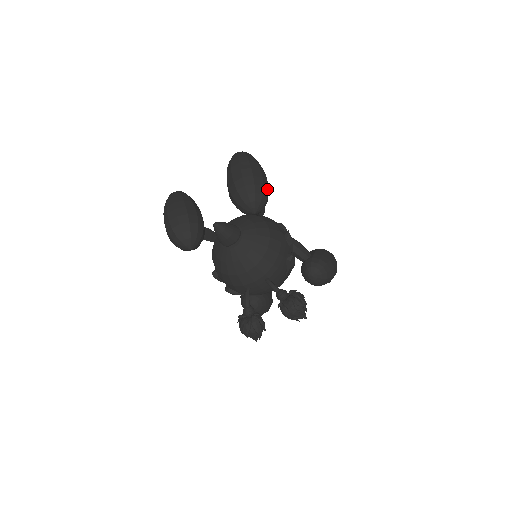
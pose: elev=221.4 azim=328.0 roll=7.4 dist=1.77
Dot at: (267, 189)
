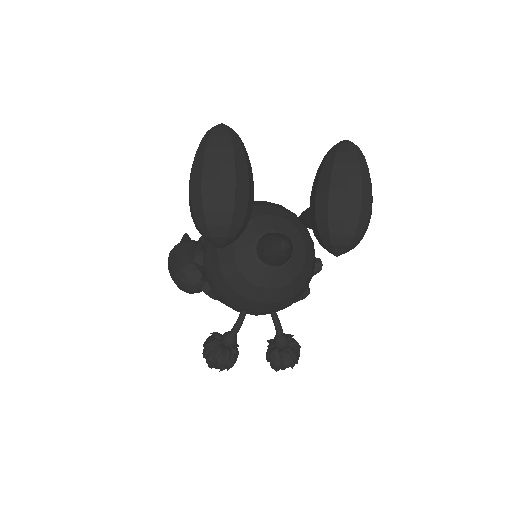
Dot at: occluded
